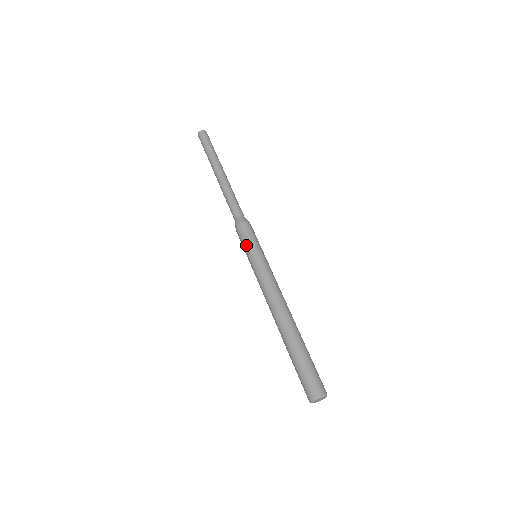
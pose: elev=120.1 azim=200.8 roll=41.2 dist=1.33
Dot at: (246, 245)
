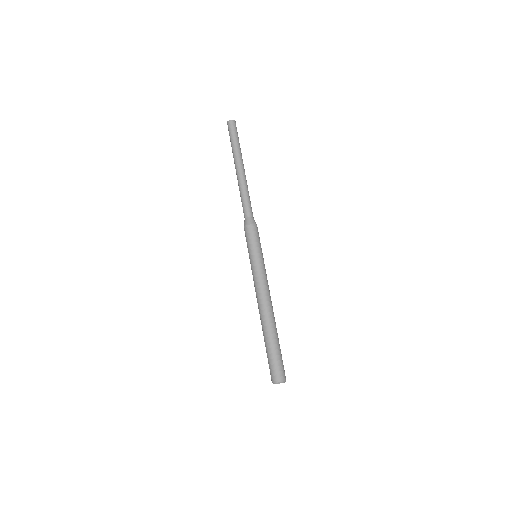
Dot at: (255, 244)
